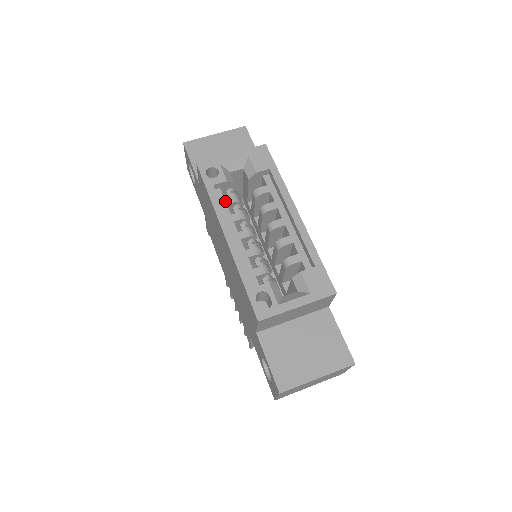
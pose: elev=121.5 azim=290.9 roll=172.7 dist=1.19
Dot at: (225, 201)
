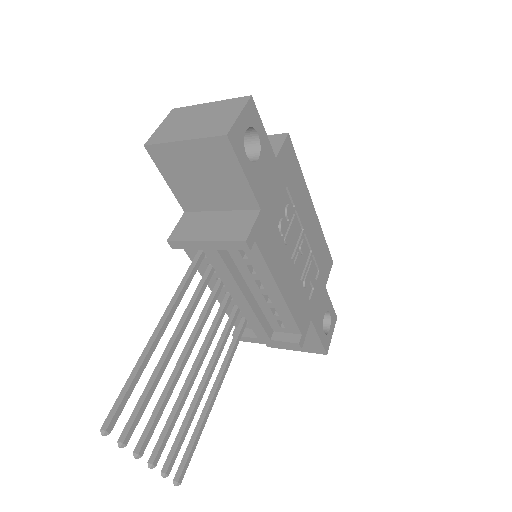
Dot at: occluded
